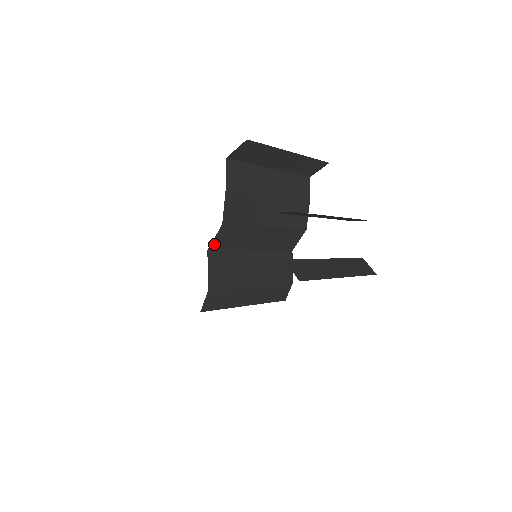
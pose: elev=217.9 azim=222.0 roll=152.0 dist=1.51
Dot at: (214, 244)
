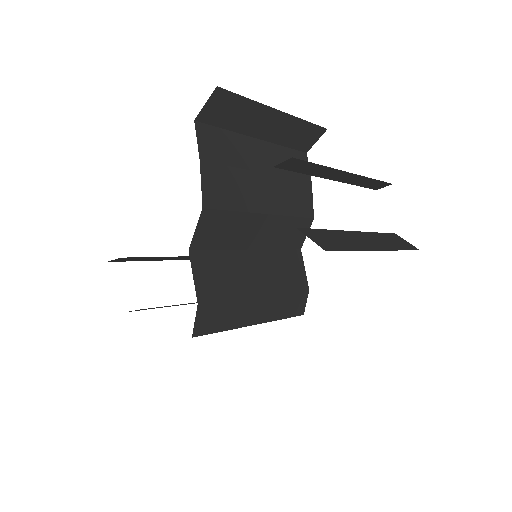
Dot at: (196, 240)
